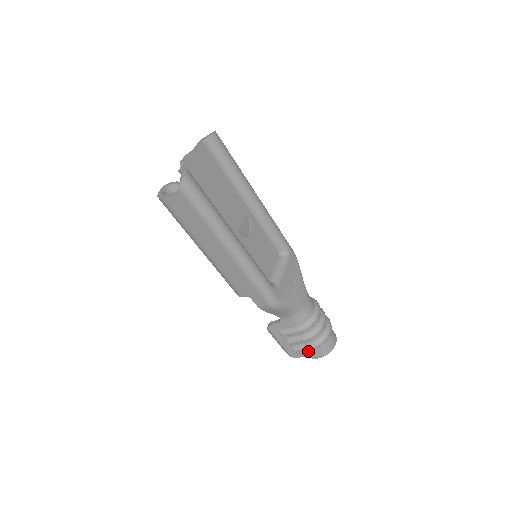
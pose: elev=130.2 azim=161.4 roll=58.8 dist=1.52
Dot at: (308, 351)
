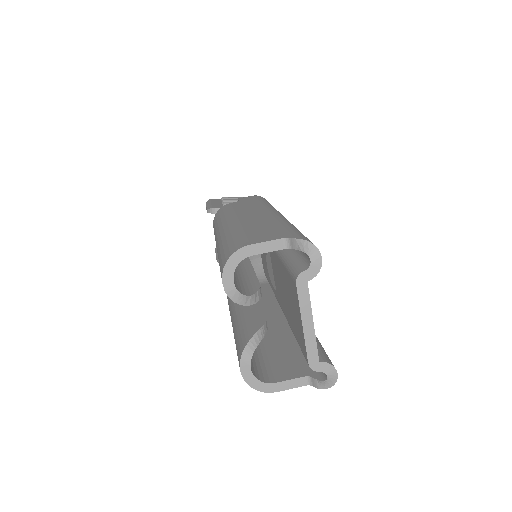
Dot at: occluded
